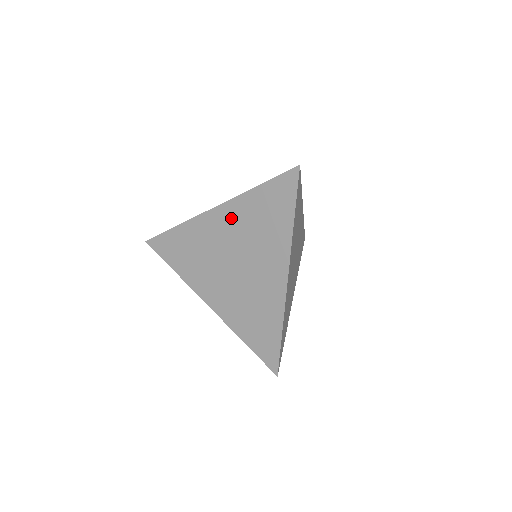
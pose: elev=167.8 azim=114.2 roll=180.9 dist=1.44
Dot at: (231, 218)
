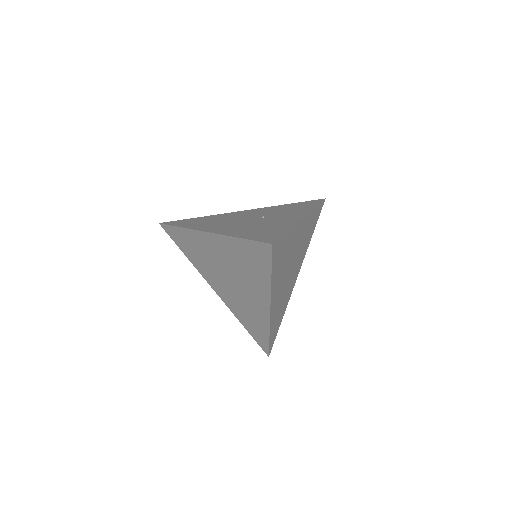
Dot at: (221, 247)
